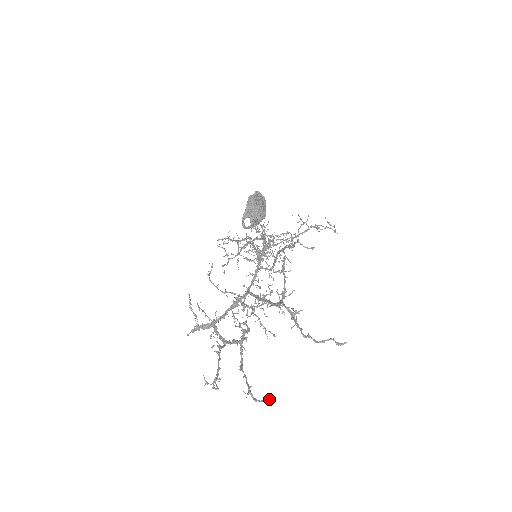
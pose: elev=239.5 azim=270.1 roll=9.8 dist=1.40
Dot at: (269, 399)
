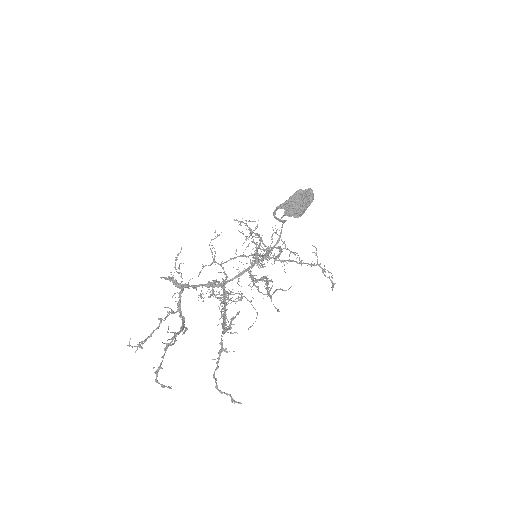
Dot at: (167, 387)
